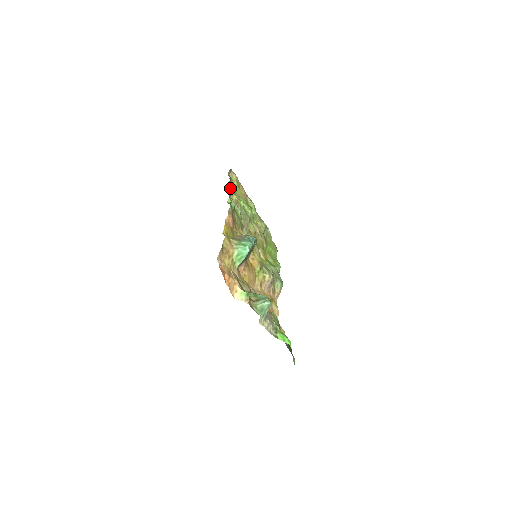
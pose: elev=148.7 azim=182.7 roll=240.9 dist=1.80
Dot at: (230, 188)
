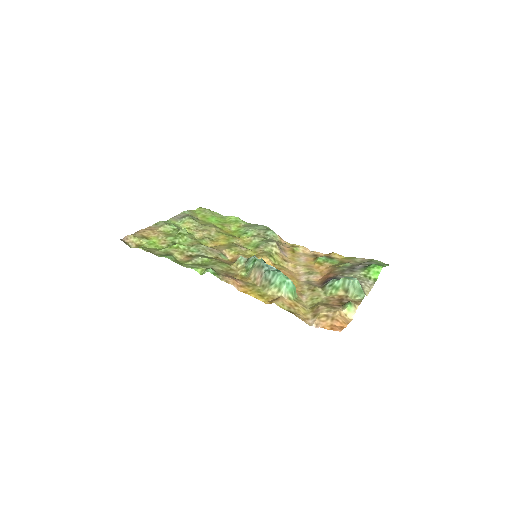
Dot at: occluded
